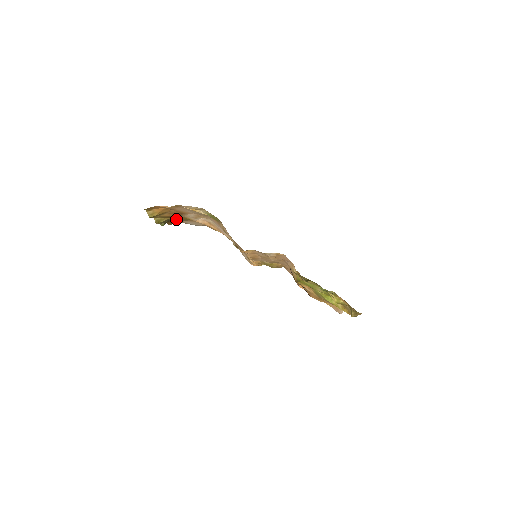
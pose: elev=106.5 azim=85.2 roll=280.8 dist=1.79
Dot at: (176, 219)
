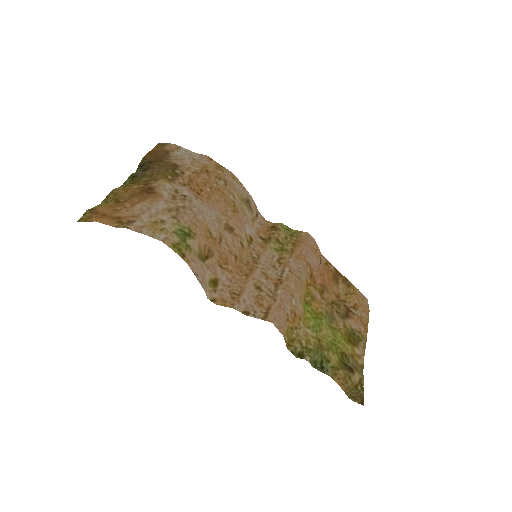
Dot at: (155, 166)
